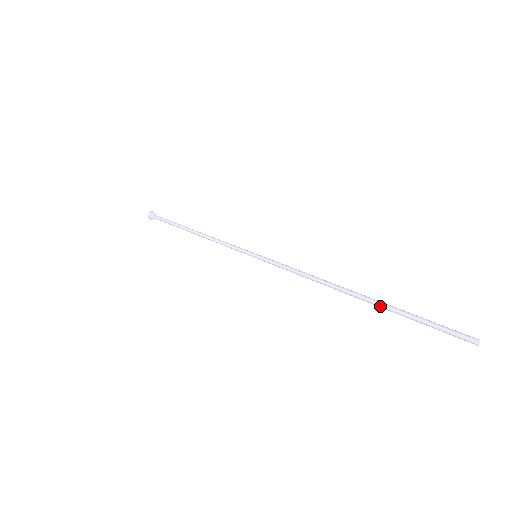
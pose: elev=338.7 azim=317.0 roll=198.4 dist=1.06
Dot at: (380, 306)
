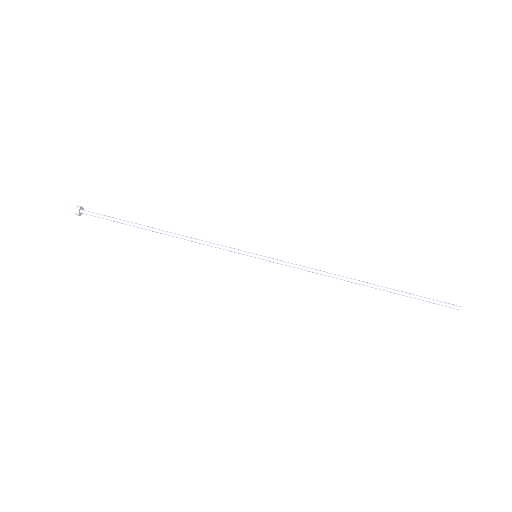
Dot at: occluded
